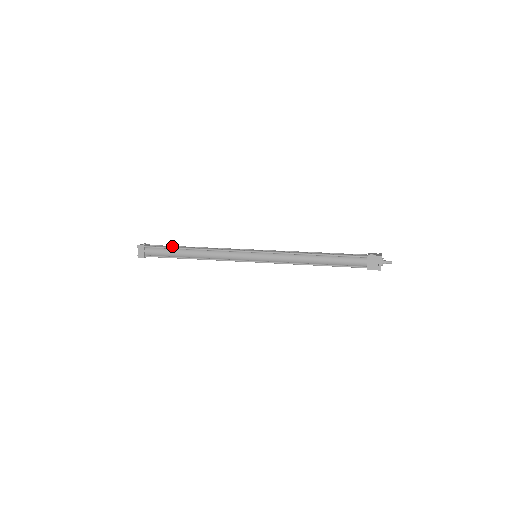
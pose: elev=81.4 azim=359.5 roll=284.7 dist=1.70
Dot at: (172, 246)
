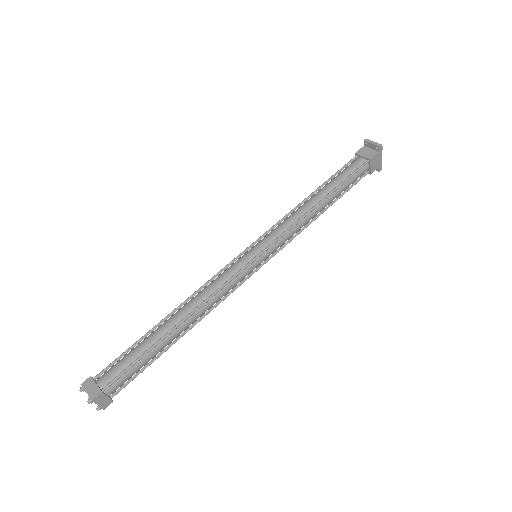
Dot at: occluded
